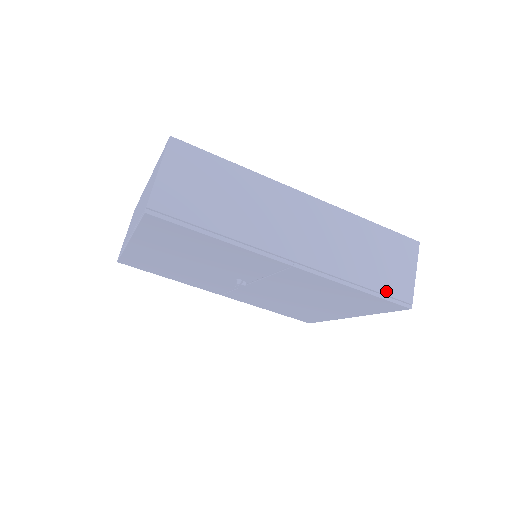
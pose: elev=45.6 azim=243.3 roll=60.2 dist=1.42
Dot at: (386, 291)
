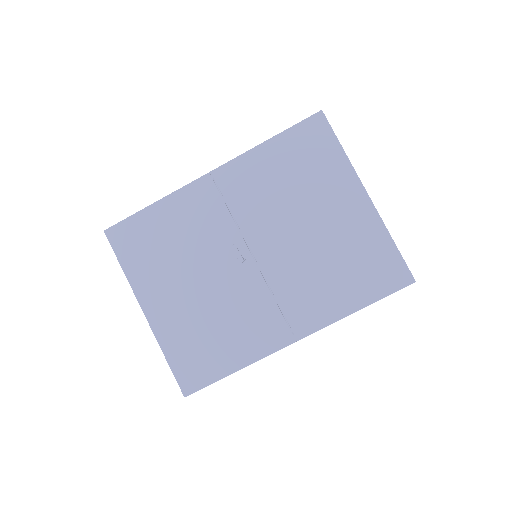
Dot at: occluded
